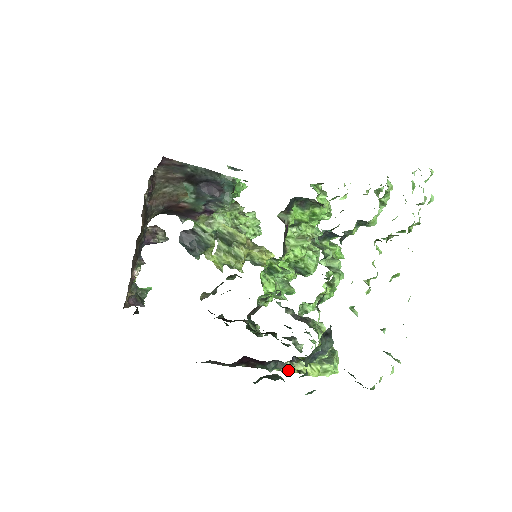
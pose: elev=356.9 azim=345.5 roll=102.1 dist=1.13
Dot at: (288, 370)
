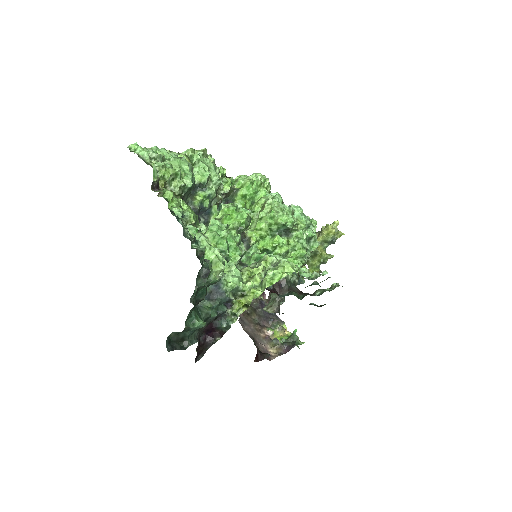
Dot at: (235, 314)
